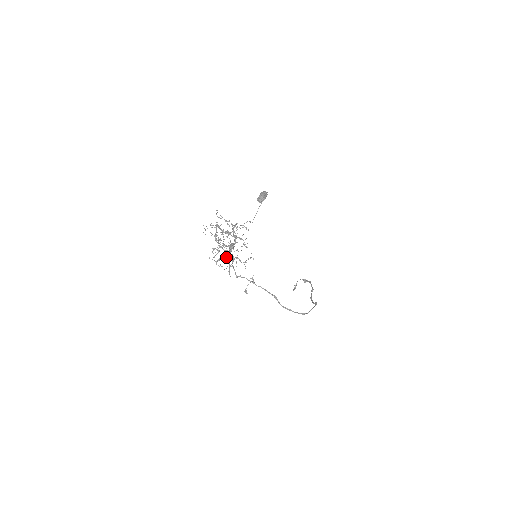
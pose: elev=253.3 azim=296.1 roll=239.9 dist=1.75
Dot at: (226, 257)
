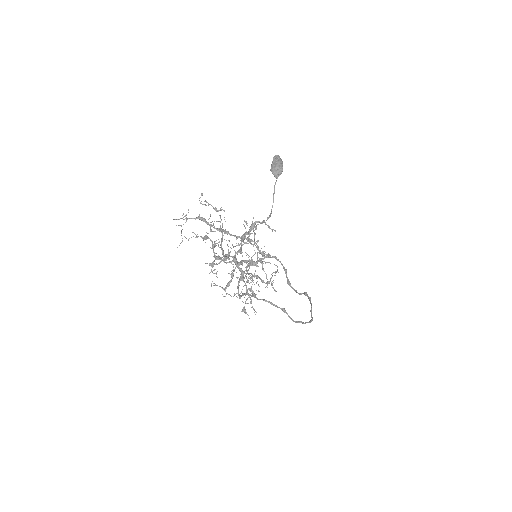
Dot at: (237, 277)
